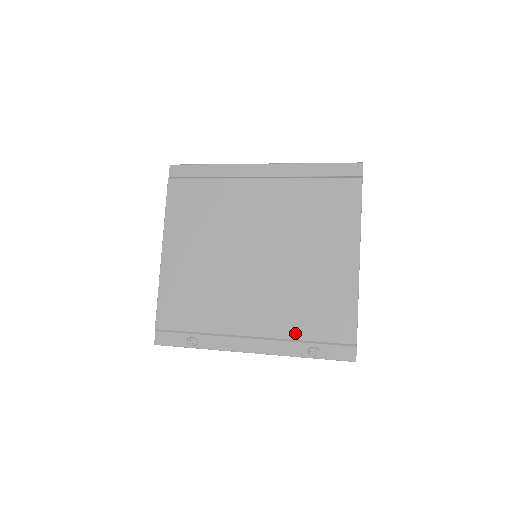
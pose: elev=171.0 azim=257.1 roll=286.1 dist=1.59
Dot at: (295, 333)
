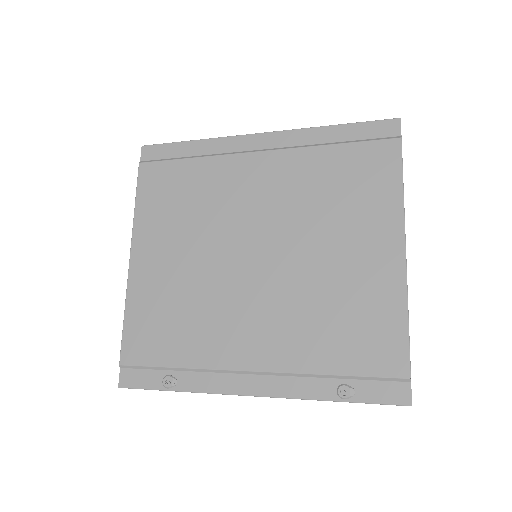
Dot at: (316, 364)
